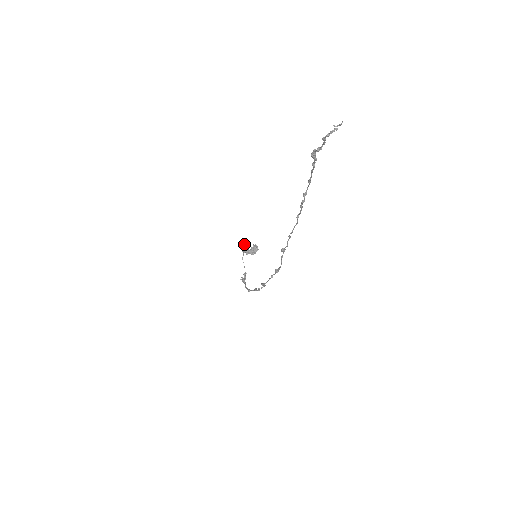
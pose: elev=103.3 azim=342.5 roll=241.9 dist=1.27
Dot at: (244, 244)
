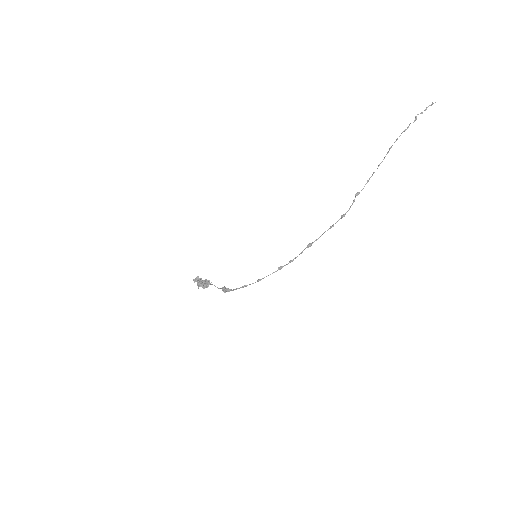
Dot at: (198, 277)
